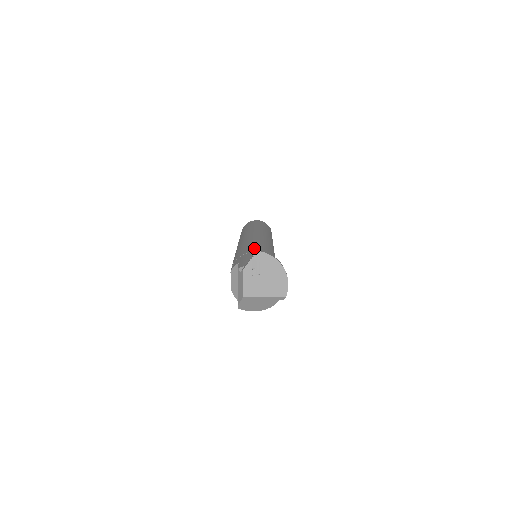
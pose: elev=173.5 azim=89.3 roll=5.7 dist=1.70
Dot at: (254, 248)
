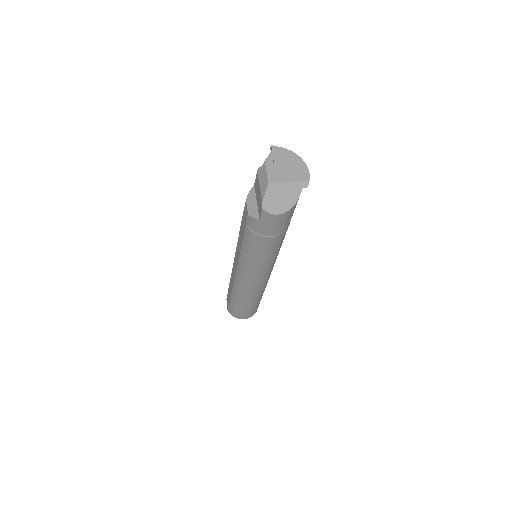
Dot at: occluded
